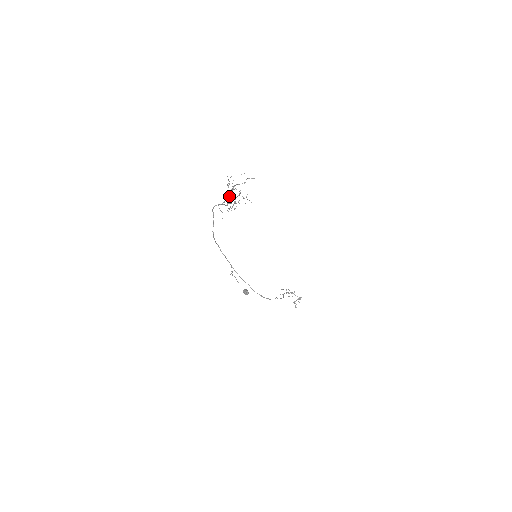
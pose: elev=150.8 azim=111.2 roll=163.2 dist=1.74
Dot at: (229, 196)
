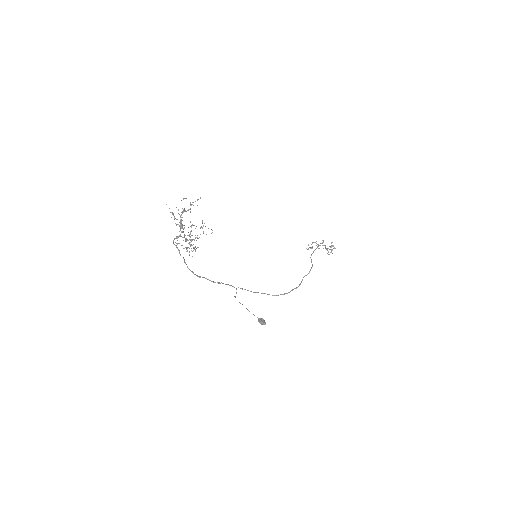
Dot at: (181, 231)
